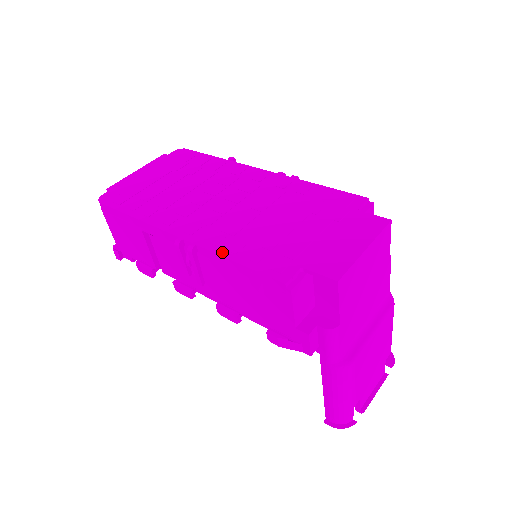
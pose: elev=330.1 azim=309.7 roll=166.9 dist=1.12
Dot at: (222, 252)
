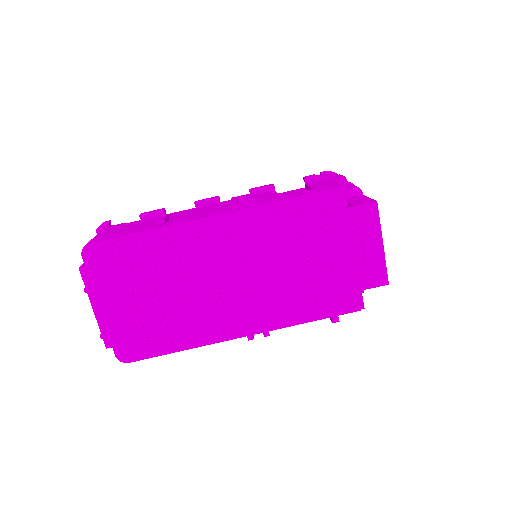
Dot at: (294, 322)
